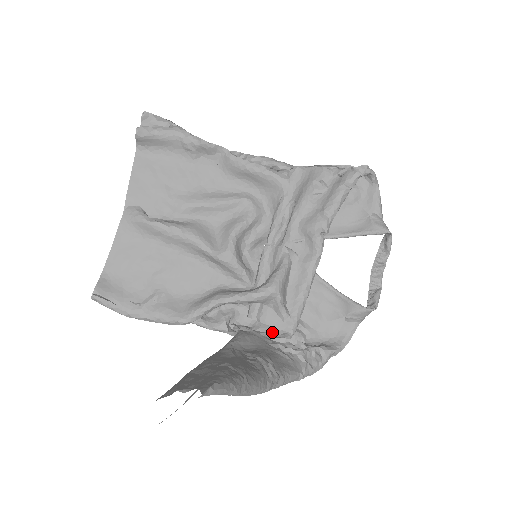
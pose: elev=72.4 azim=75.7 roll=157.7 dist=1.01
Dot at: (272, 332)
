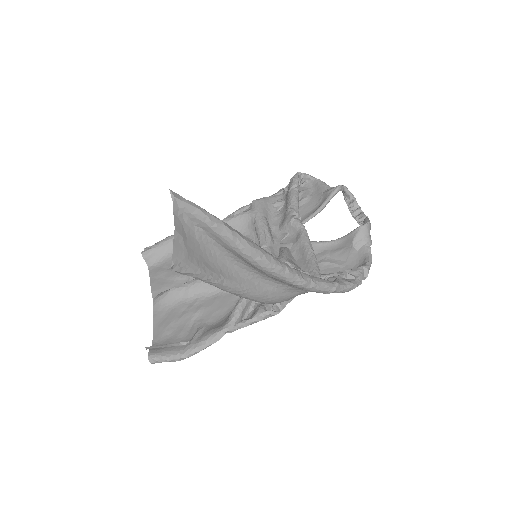
Dot at: (304, 293)
